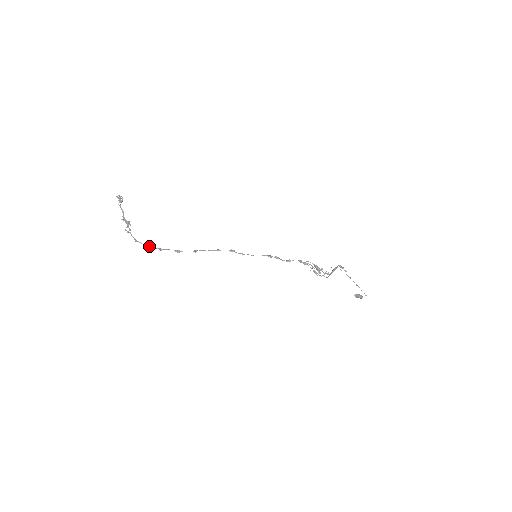
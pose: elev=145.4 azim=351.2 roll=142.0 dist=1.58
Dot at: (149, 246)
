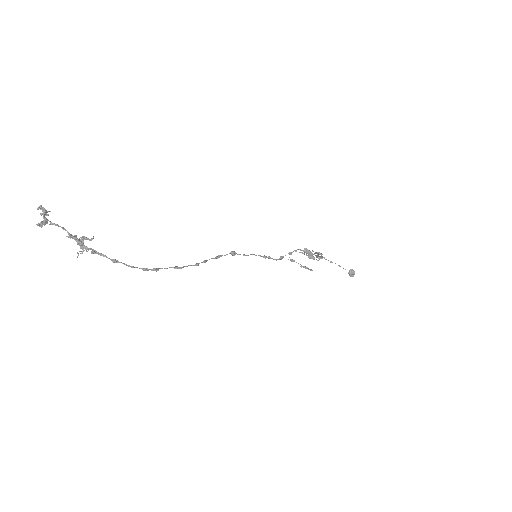
Dot at: (137, 267)
